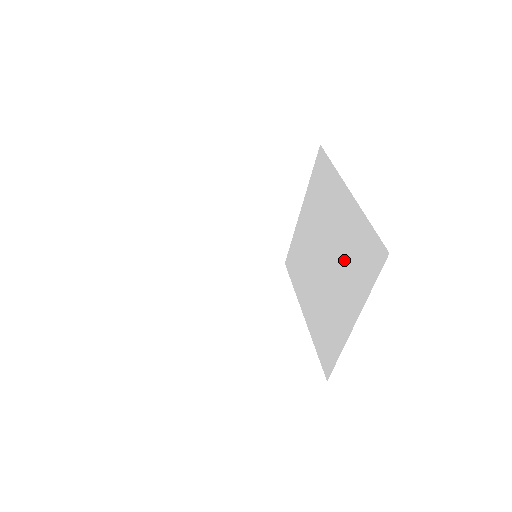
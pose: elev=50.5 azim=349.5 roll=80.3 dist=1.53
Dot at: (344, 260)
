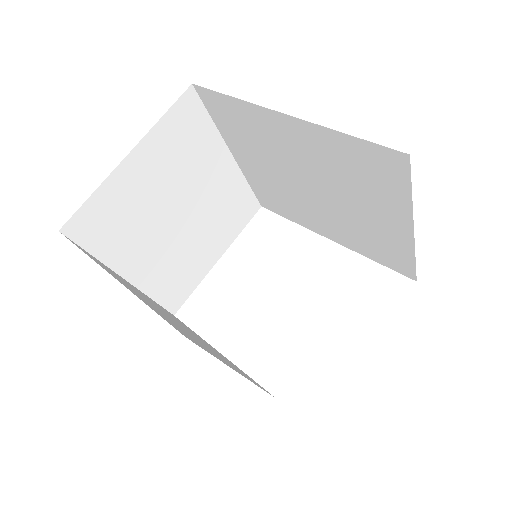
Dot at: (343, 181)
